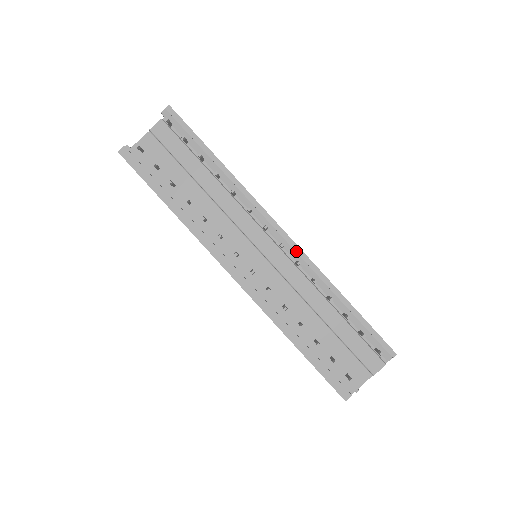
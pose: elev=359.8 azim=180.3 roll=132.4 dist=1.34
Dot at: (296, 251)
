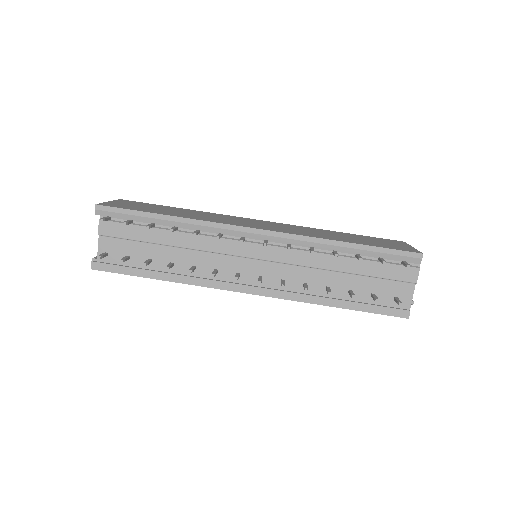
Dot at: (280, 237)
